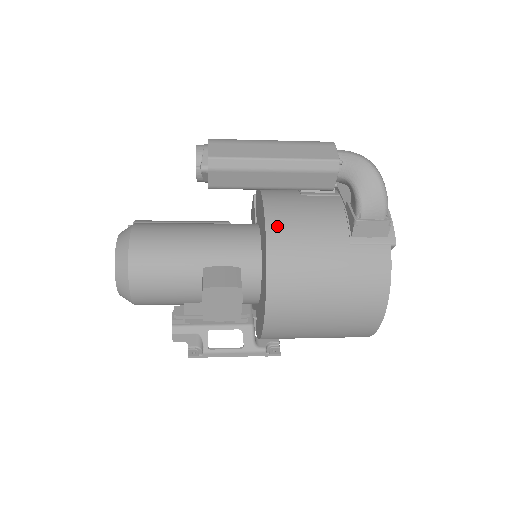
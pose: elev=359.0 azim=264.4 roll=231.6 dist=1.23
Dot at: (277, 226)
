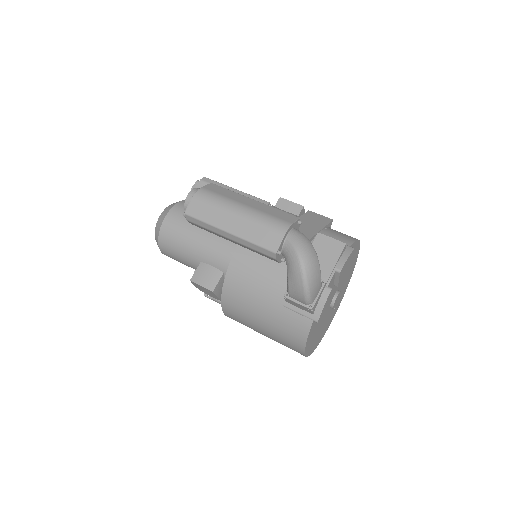
Dot at: (237, 268)
